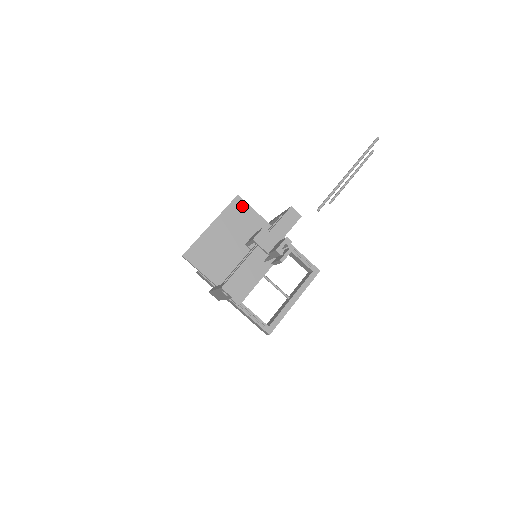
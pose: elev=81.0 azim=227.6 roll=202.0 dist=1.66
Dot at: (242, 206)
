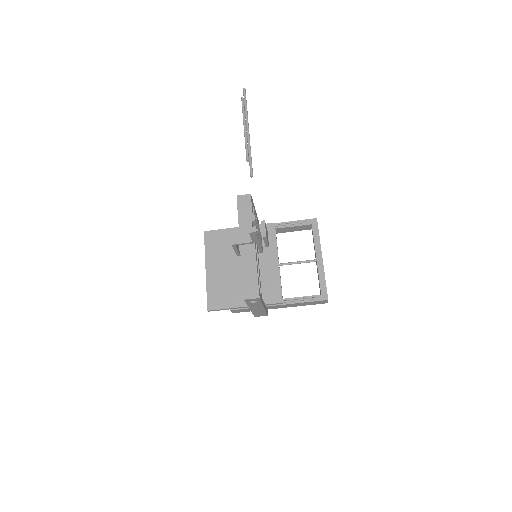
Dot at: (214, 235)
